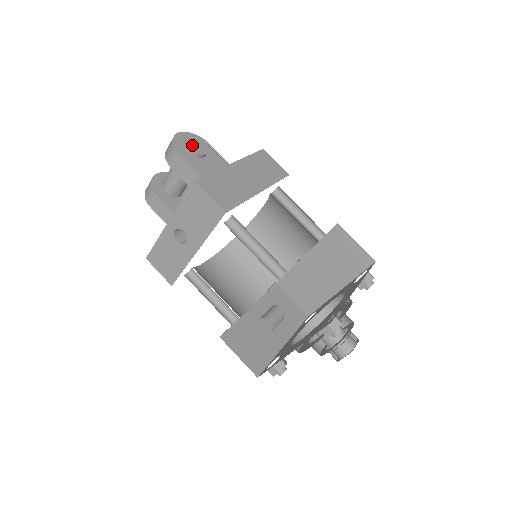
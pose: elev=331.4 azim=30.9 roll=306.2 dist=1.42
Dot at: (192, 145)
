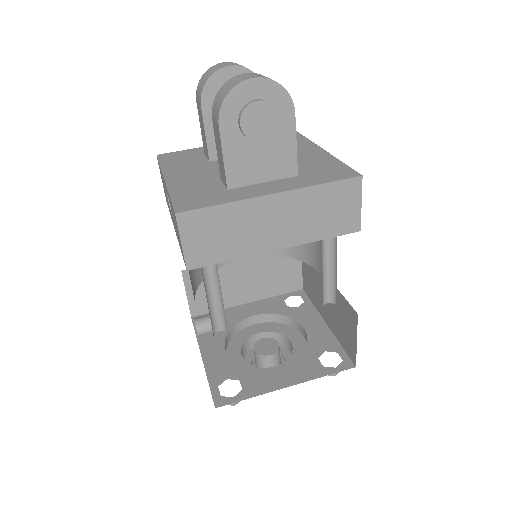
Dot at: (252, 118)
